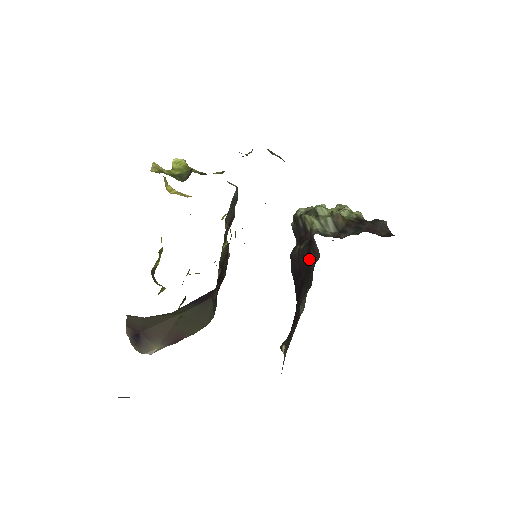
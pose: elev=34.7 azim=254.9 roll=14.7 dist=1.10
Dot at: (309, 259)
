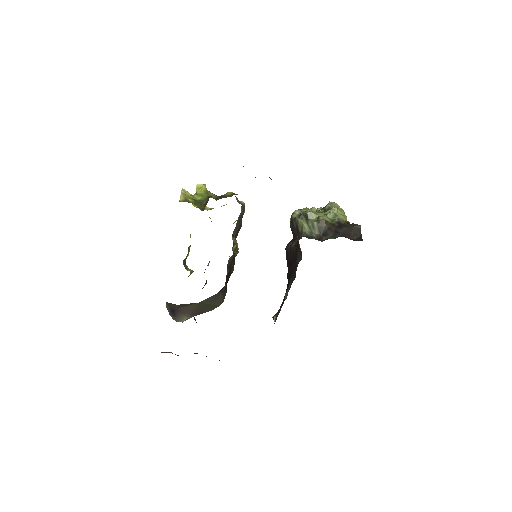
Dot at: (296, 257)
